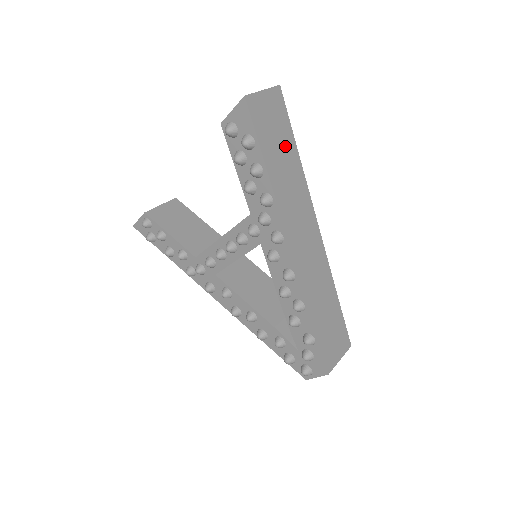
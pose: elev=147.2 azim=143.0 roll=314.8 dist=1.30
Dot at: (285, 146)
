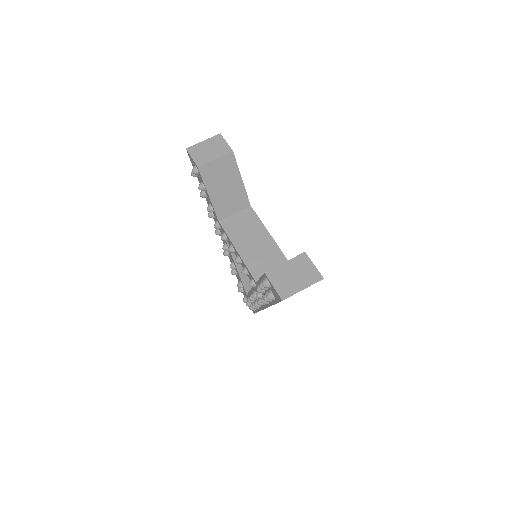
Dot at: occluded
